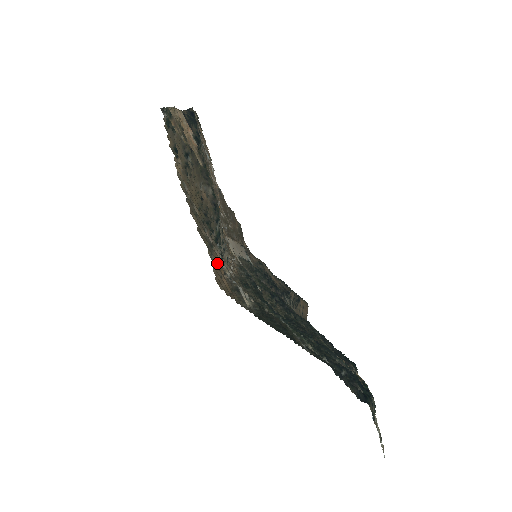
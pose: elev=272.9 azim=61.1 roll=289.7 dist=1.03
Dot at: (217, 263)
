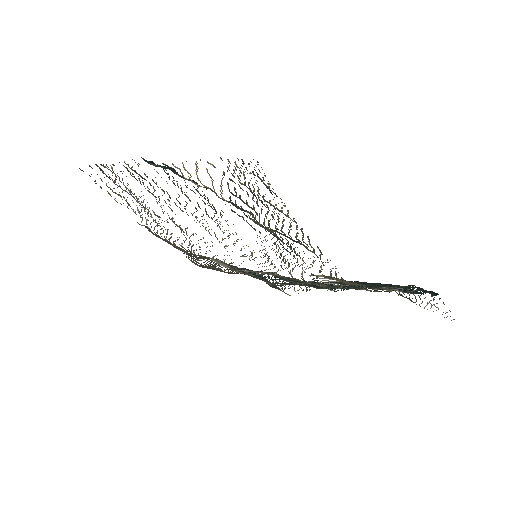
Dot at: occluded
